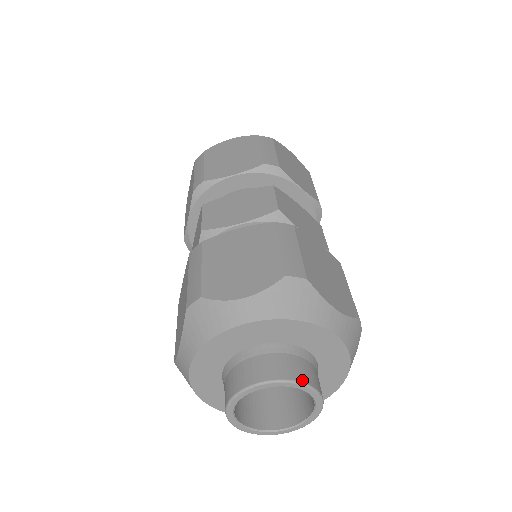
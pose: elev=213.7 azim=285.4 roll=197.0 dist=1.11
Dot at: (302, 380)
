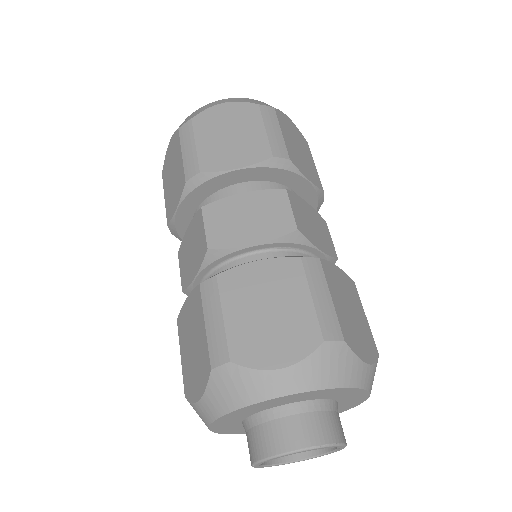
Dot at: (285, 450)
